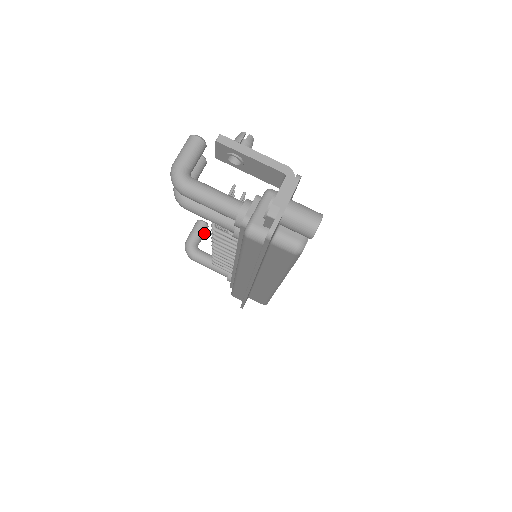
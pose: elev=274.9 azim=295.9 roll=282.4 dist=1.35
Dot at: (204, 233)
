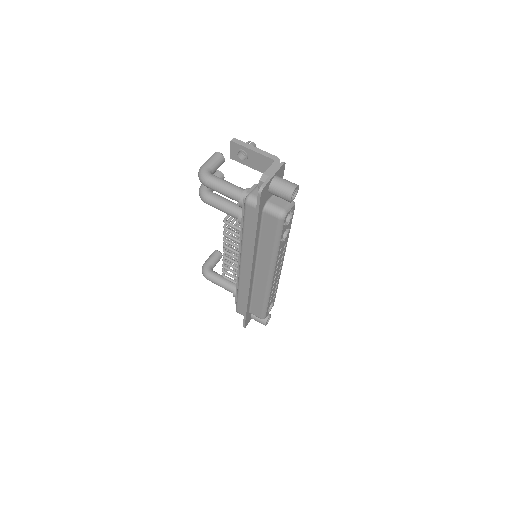
Dot at: (218, 260)
